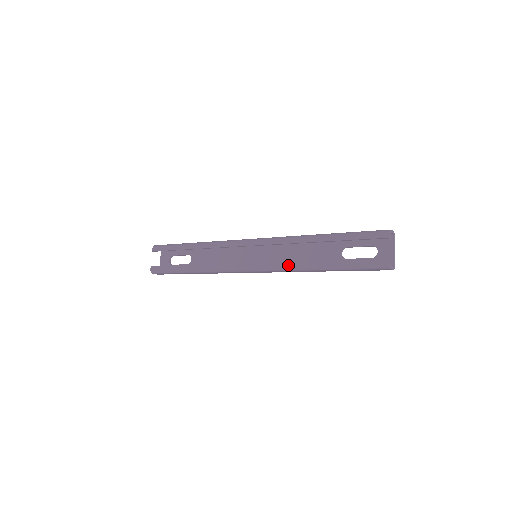
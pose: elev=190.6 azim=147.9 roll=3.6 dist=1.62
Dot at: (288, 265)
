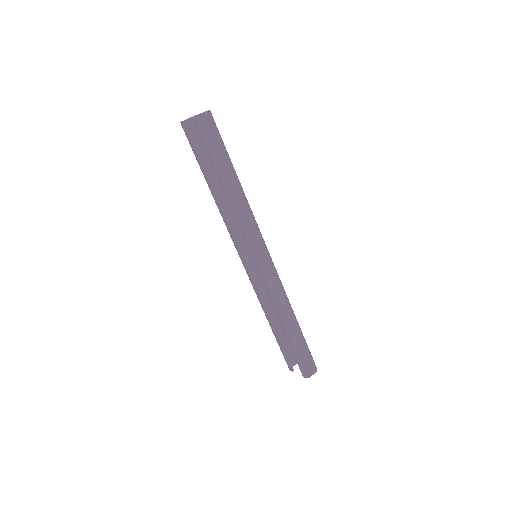
Dot at: (258, 297)
